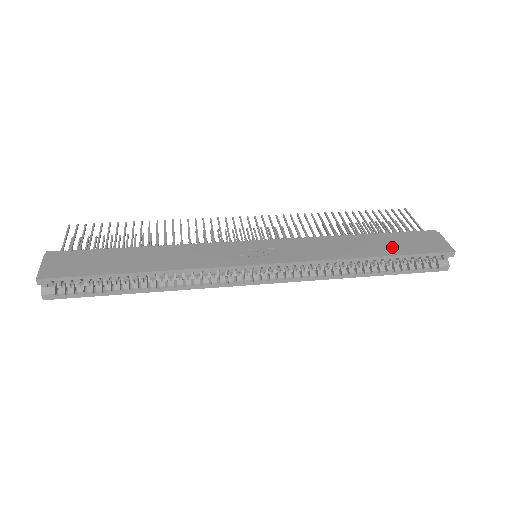
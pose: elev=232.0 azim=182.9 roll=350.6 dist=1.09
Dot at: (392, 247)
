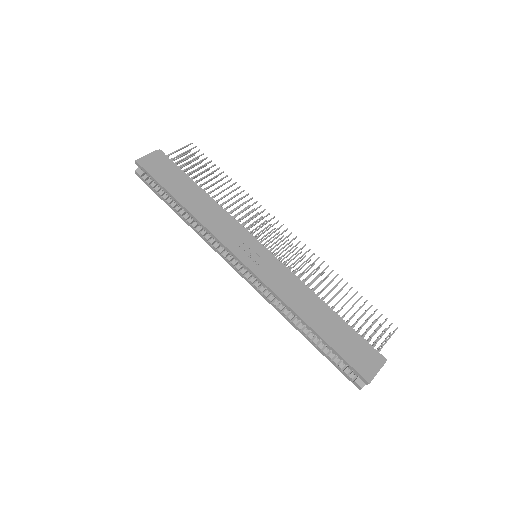
Dot at: (334, 336)
